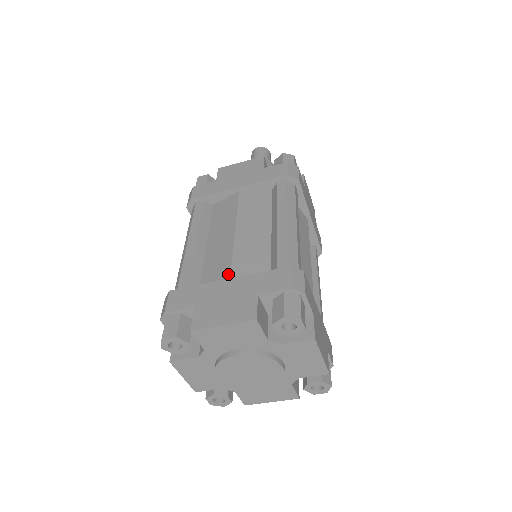
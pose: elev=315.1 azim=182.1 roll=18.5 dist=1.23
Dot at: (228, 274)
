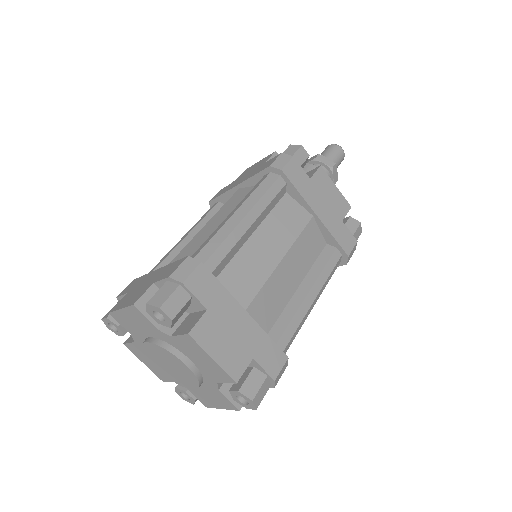
Dot at: occluded
